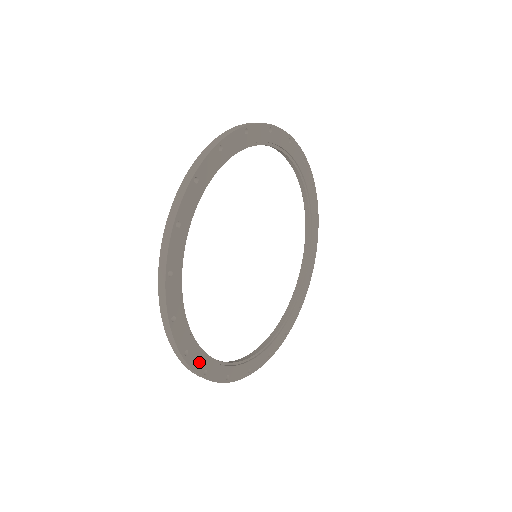
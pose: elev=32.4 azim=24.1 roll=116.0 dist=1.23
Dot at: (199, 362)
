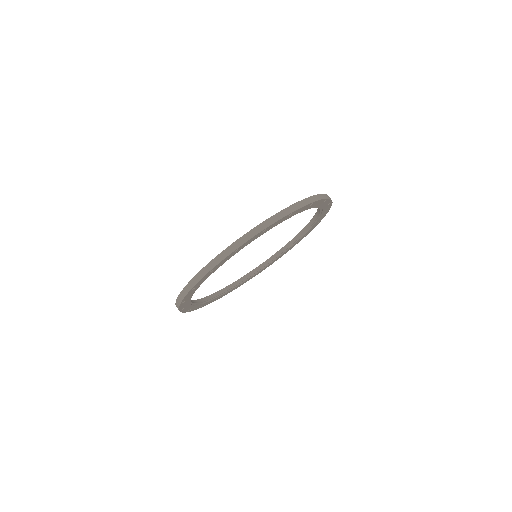
Dot at: (188, 308)
